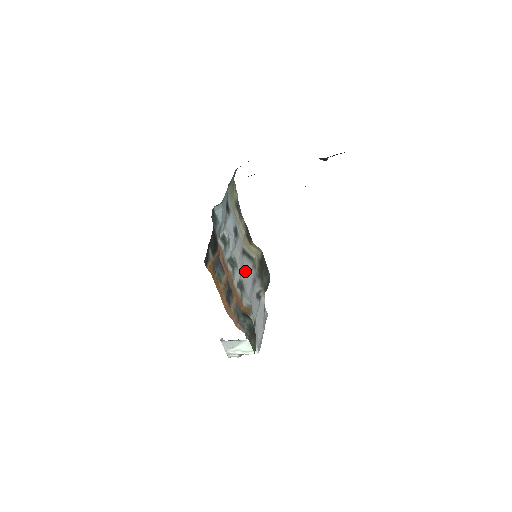
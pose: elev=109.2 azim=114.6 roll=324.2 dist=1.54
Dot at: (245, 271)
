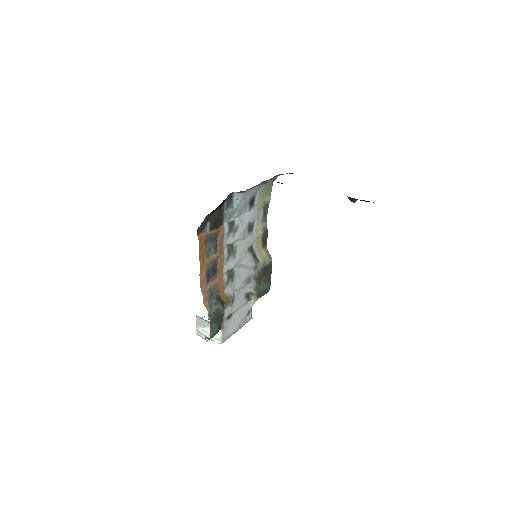
Dot at: (243, 265)
